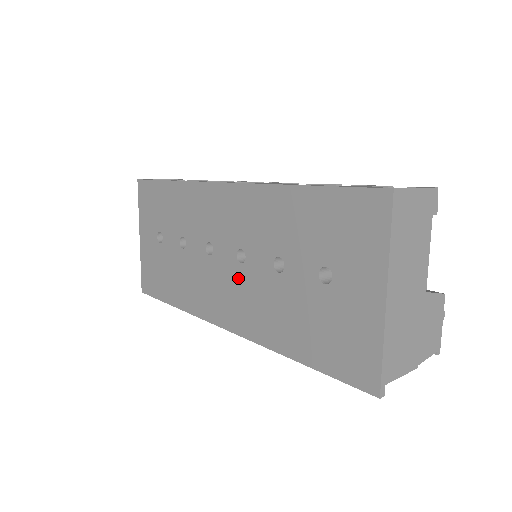
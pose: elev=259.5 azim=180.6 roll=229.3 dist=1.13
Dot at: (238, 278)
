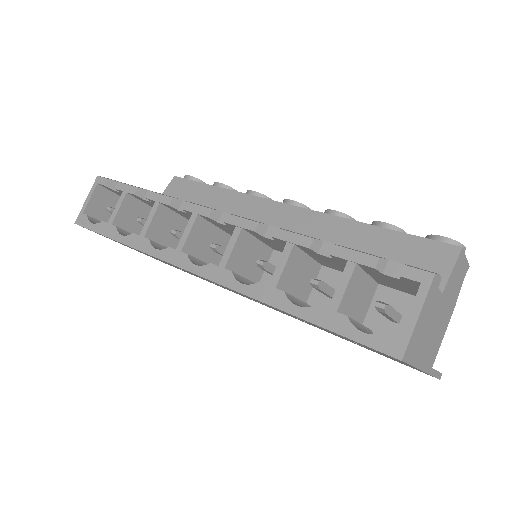
Dot at: occluded
